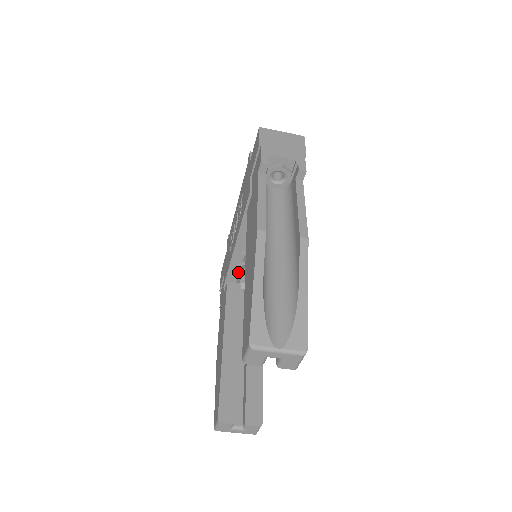
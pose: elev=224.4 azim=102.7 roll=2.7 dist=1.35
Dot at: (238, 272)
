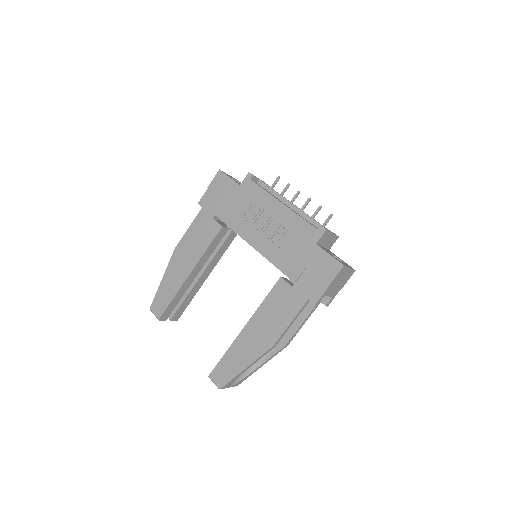
Dot at: occluded
